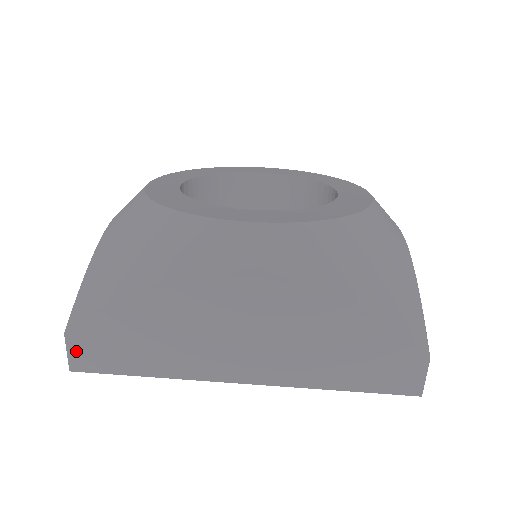
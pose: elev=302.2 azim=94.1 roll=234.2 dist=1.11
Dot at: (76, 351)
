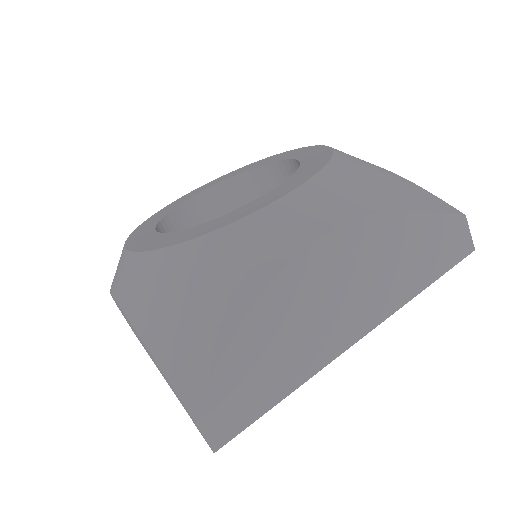
Dot at: (211, 426)
